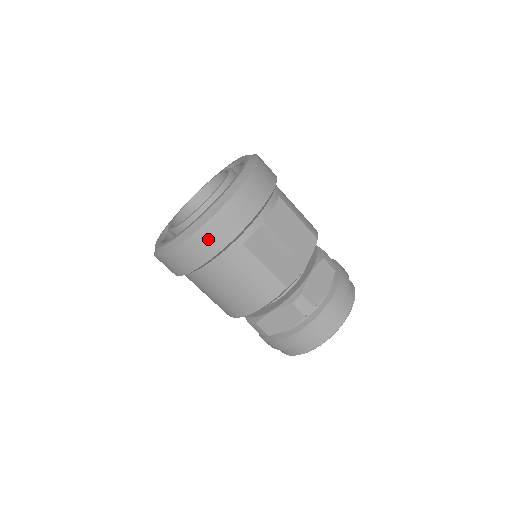
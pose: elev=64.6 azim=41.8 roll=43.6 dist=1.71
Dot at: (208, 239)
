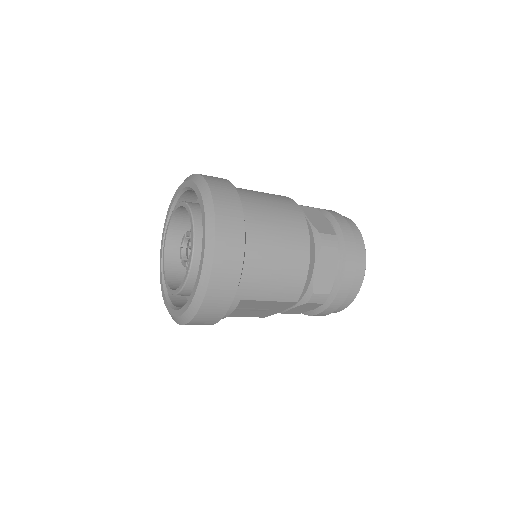
Dot at: occluded
